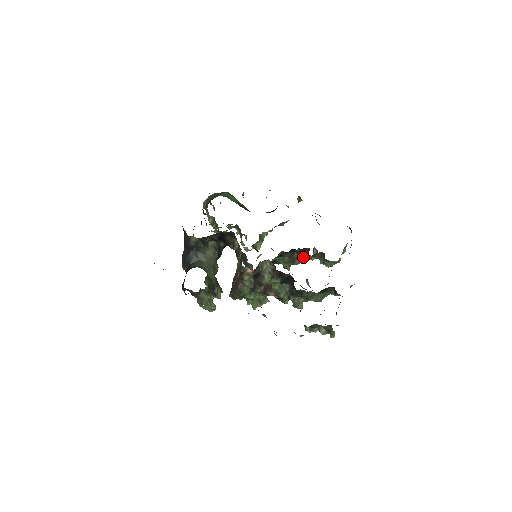
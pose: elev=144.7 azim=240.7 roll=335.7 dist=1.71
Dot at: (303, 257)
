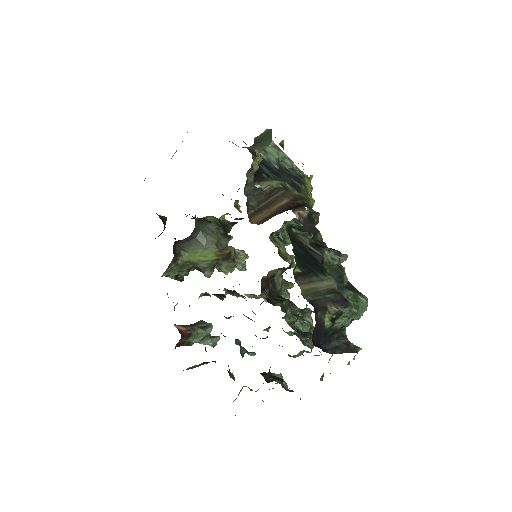
Dot at: occluded
